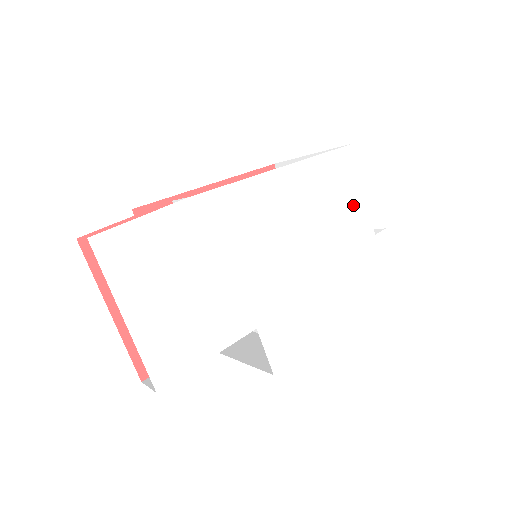
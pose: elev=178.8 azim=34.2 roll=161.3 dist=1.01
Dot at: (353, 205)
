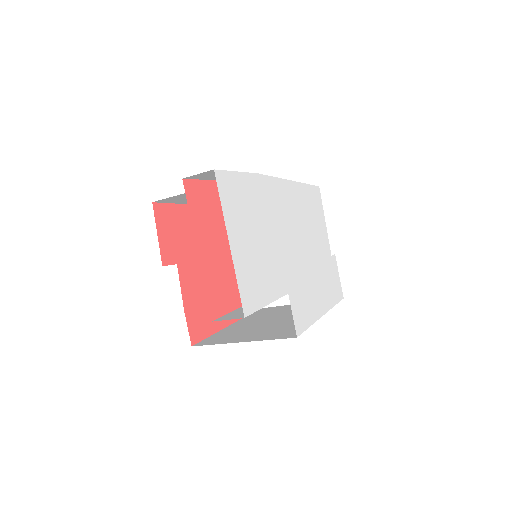
Dot at: (322, 228)
